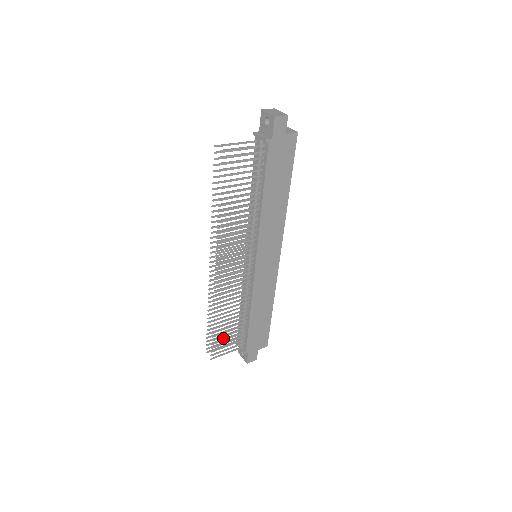
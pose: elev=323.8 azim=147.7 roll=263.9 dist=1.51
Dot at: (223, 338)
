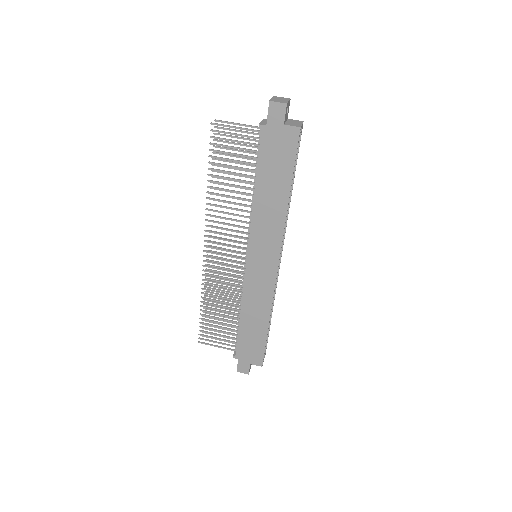
Dot at: occluded
